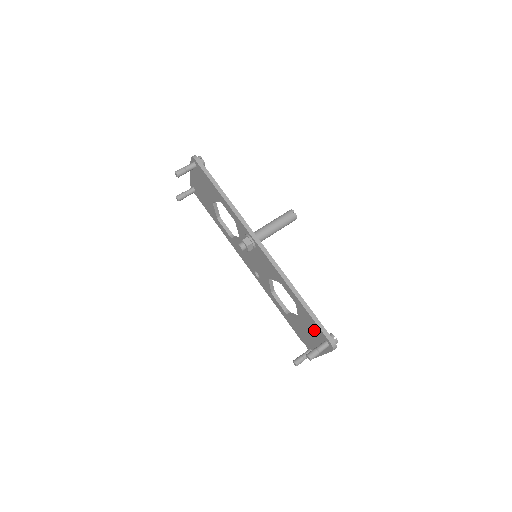
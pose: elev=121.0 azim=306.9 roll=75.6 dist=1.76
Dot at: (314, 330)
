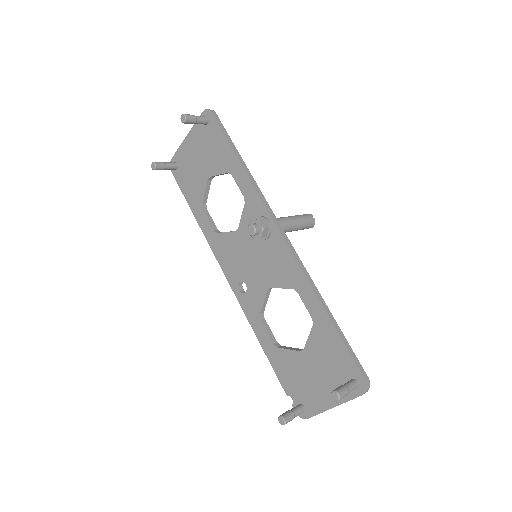
Dot at: (334, 363)
